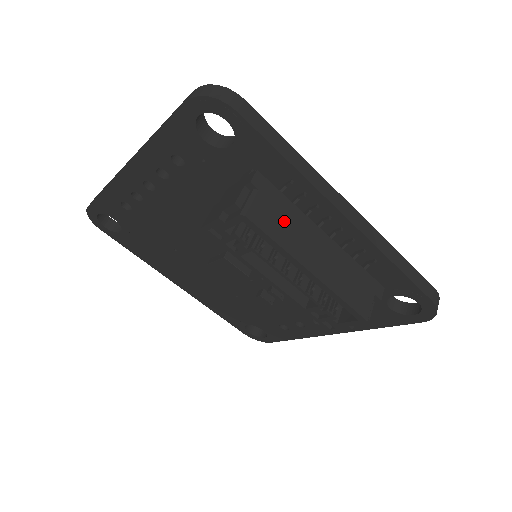
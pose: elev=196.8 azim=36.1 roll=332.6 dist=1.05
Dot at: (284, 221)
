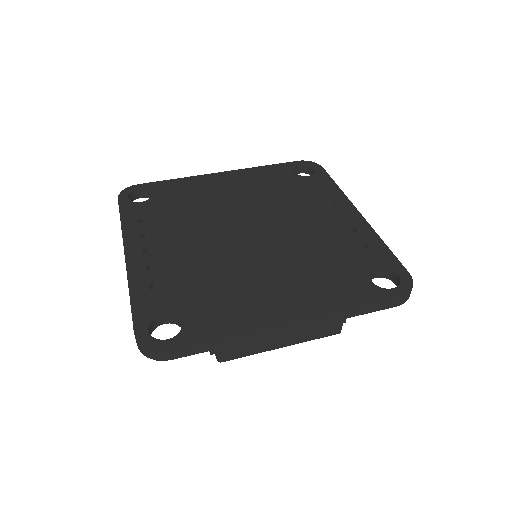
Dot at: (247, 344)
